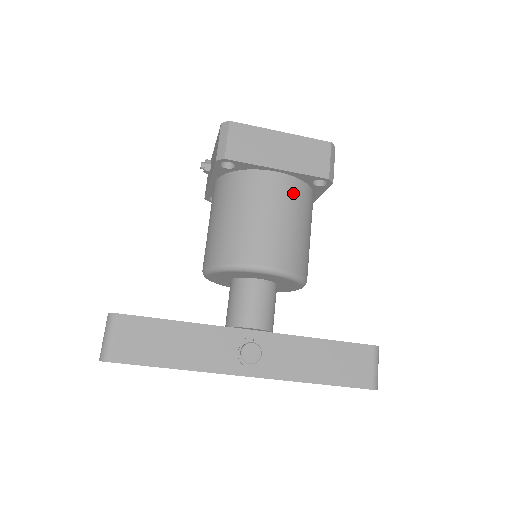
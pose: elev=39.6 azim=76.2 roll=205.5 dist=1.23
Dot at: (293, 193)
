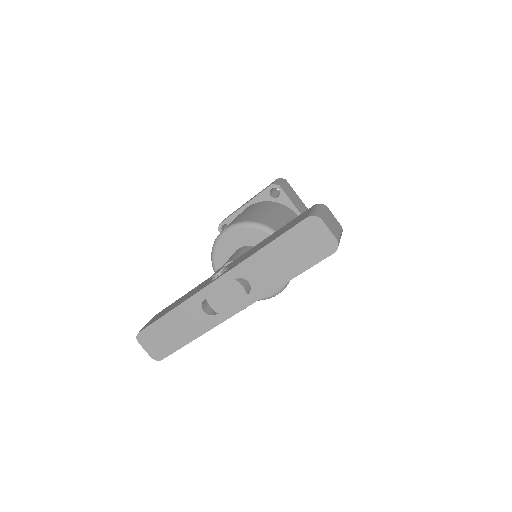
Dot at: occluded
